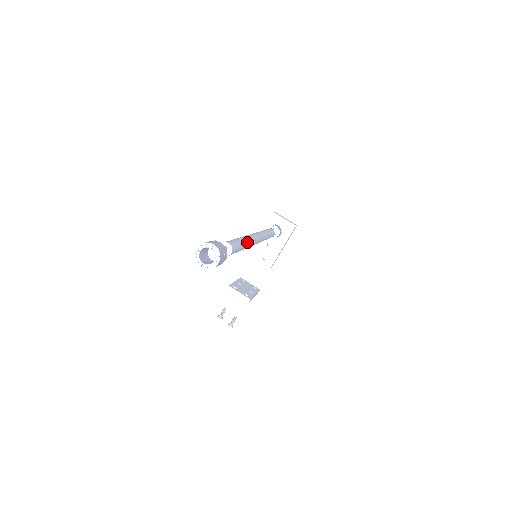
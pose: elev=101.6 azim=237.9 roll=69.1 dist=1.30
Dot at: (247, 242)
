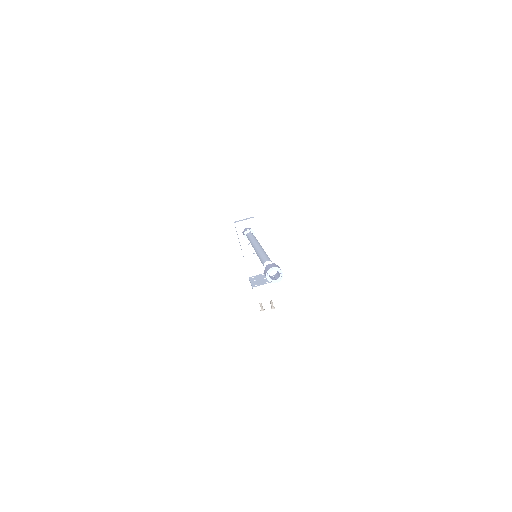
Dot at: (265, 252)
